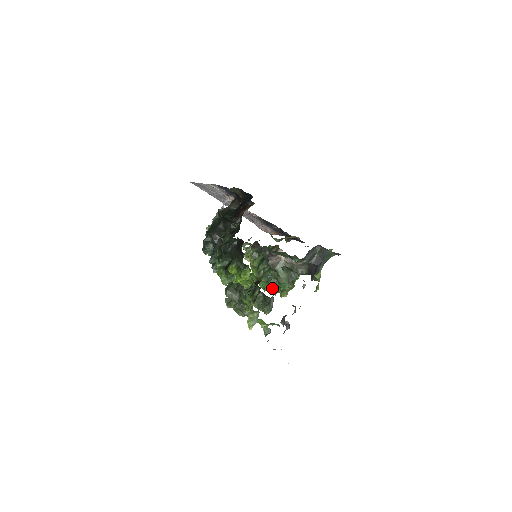
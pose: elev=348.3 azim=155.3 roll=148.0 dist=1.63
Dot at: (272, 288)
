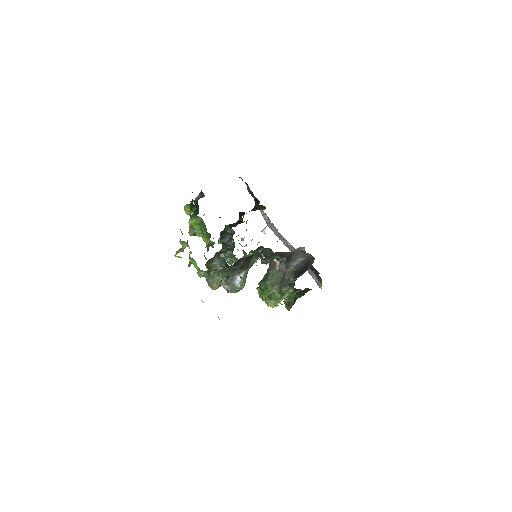
Dot at: (265, 296)
